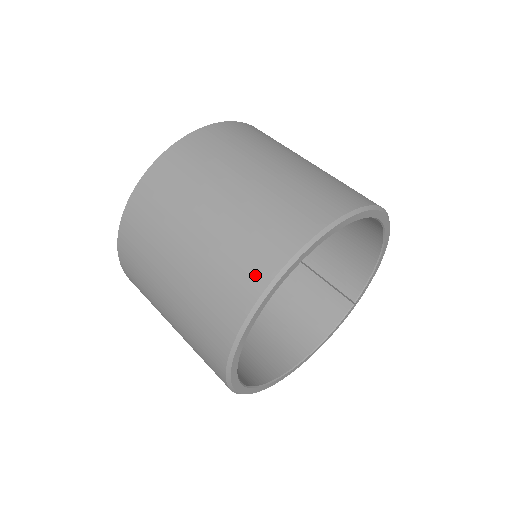
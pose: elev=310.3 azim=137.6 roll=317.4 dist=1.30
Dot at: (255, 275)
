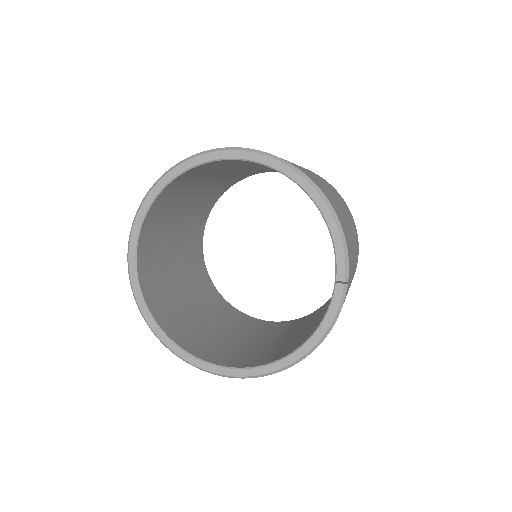
Dot at: occluded
